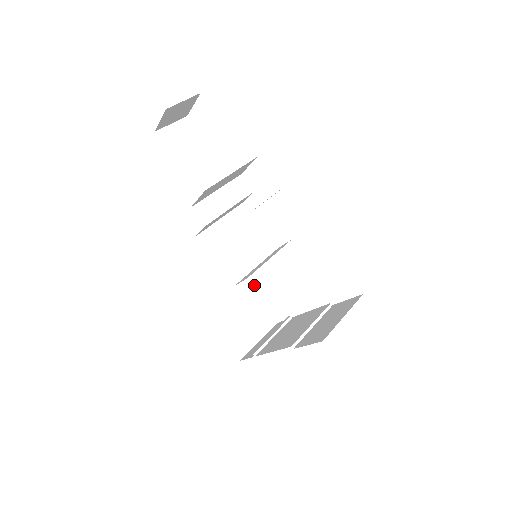
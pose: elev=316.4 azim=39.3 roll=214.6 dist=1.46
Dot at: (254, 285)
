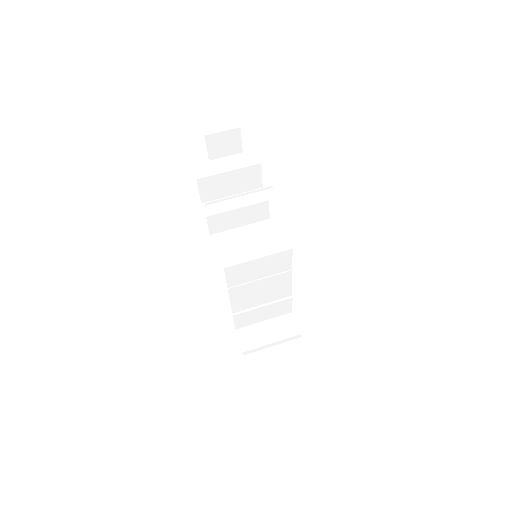
Dot at: (225, 266)
